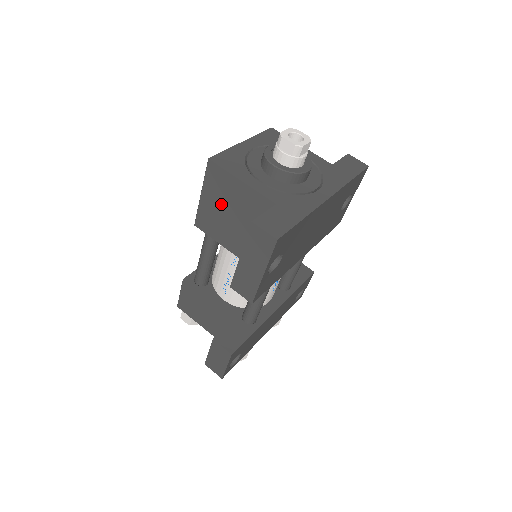
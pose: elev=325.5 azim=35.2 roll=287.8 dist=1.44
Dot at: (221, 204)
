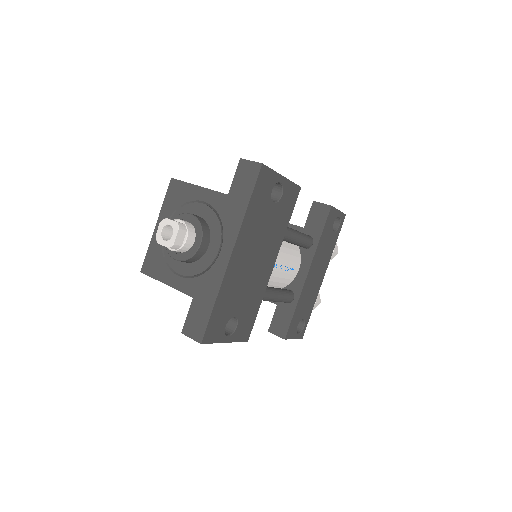
Dot at: occluded
